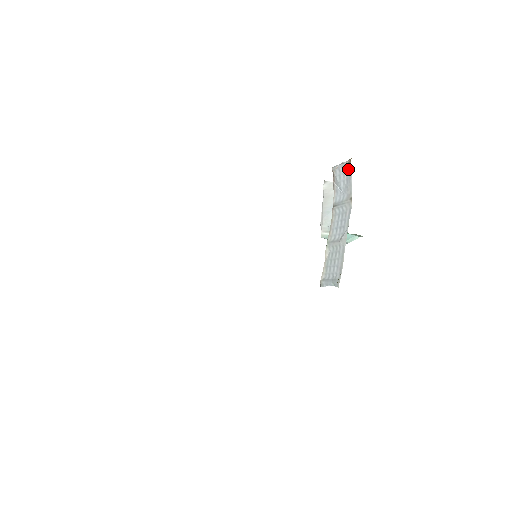
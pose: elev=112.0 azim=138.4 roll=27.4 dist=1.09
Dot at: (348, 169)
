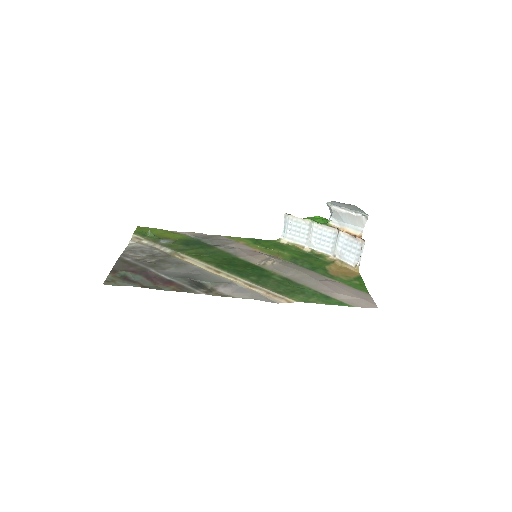
Dot at: (354, 261)
